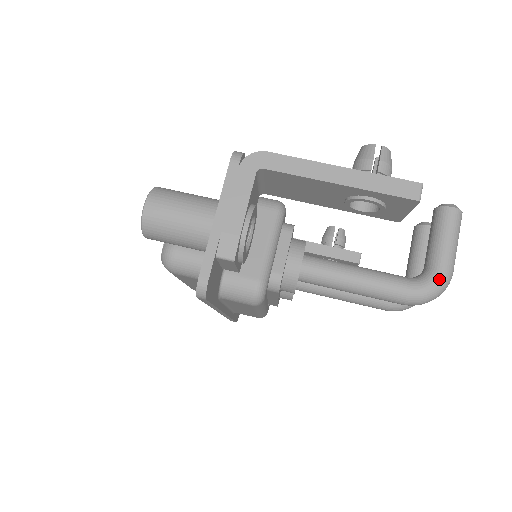
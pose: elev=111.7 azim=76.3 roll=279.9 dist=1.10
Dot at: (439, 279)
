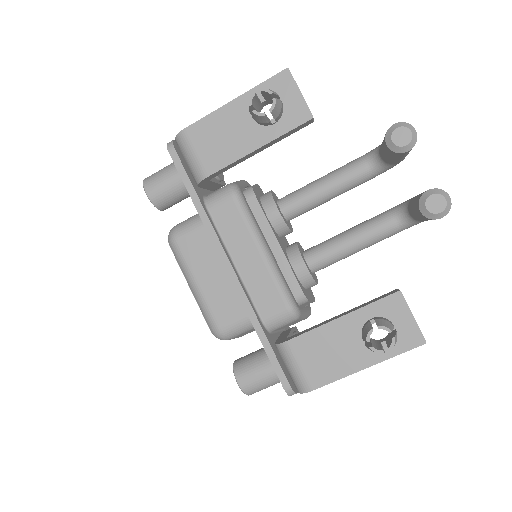
Dot at: occluded
